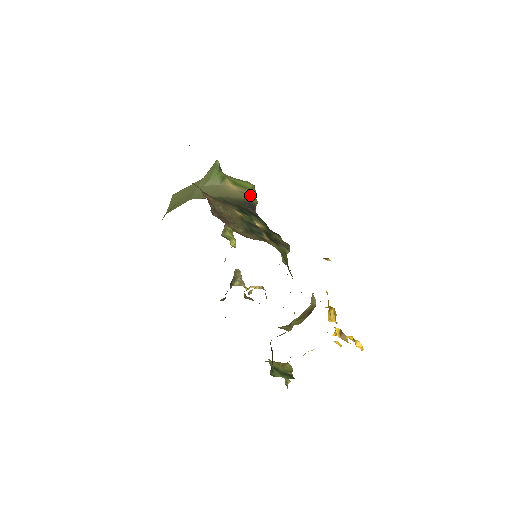
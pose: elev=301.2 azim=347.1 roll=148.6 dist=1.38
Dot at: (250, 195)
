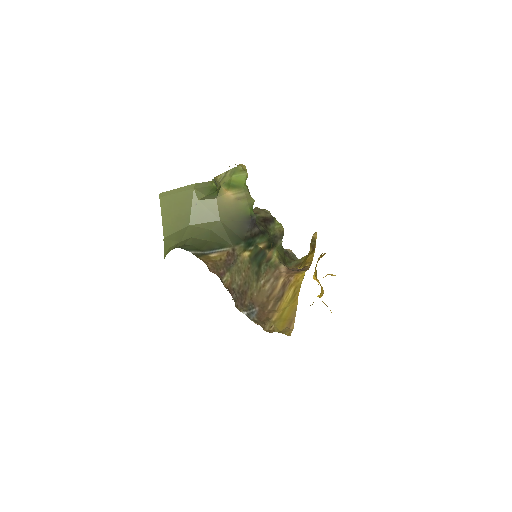
Dot at: (247, 198)
